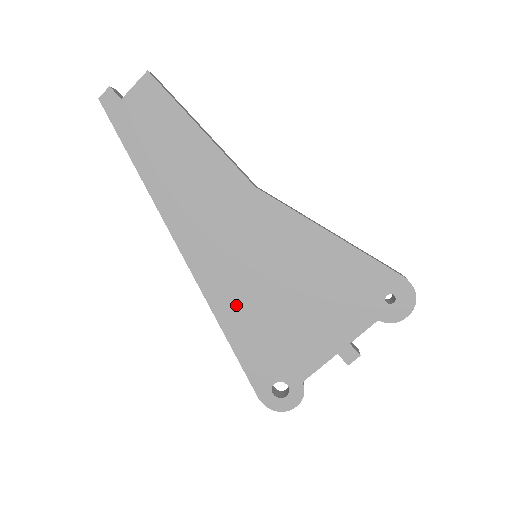
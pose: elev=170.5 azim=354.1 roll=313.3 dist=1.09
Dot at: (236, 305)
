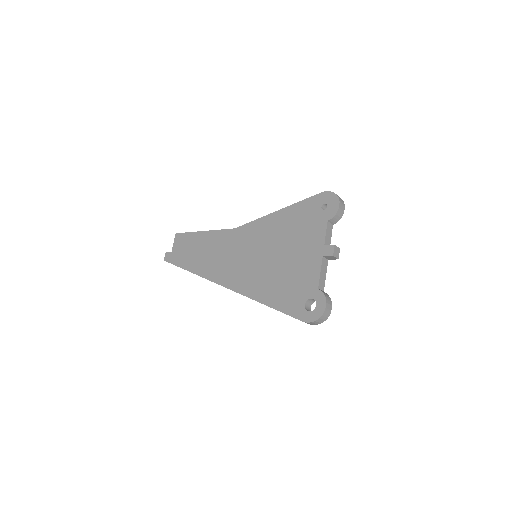
Dot at: (259, 284)
